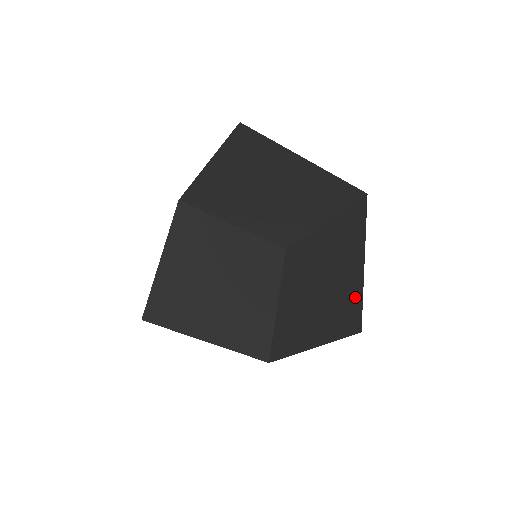
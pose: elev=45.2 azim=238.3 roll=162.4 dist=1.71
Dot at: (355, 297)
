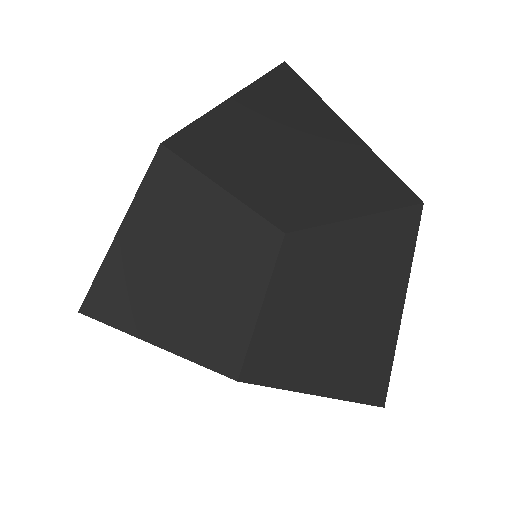
Dot at: (382, 349)
